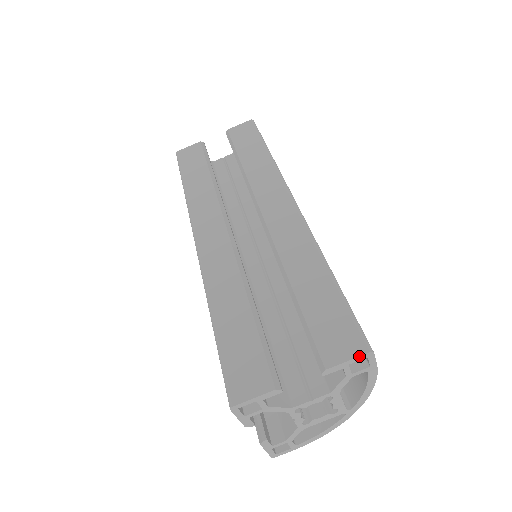
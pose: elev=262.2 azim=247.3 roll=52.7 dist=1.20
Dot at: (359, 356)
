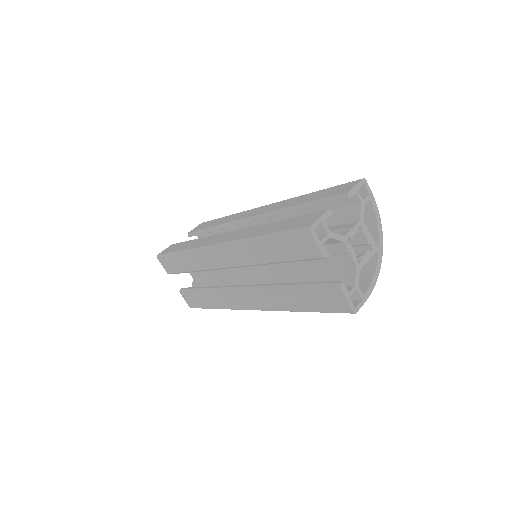
Dot at: (360, 181)
